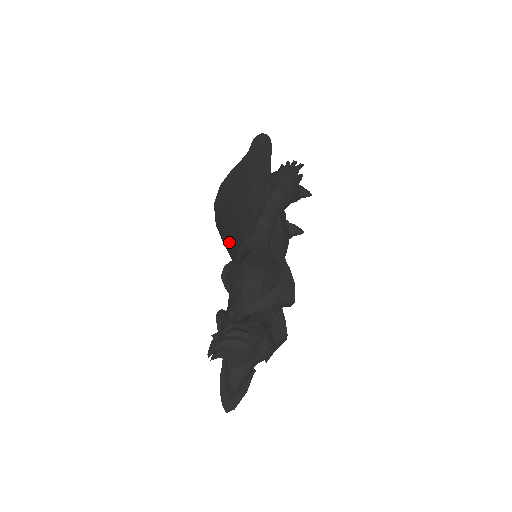
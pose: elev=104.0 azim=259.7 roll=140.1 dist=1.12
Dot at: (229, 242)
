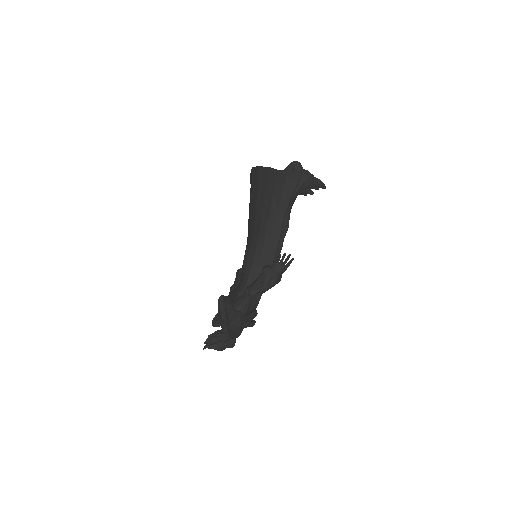
Dot at: (249, 217)
